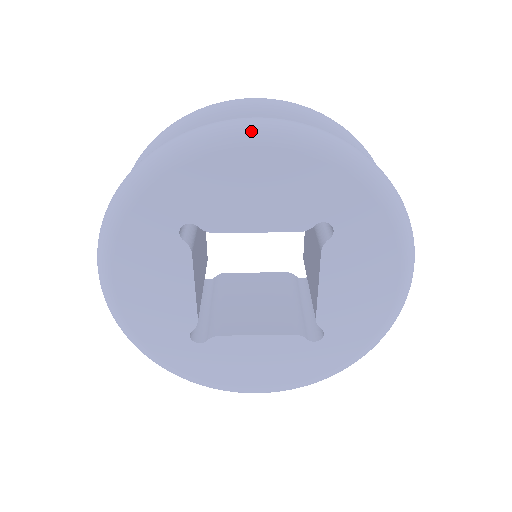
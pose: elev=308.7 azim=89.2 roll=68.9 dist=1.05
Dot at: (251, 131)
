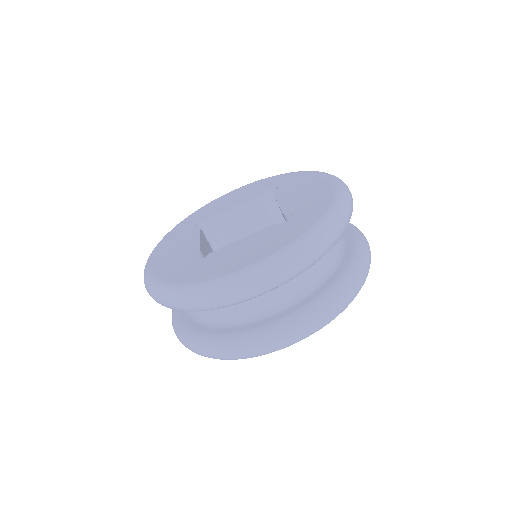
Dot at: occluded
